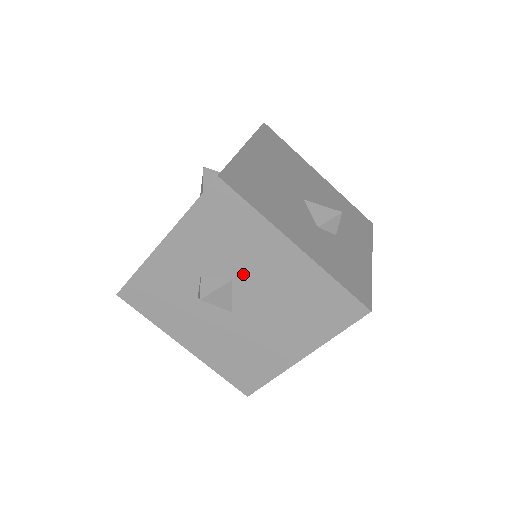
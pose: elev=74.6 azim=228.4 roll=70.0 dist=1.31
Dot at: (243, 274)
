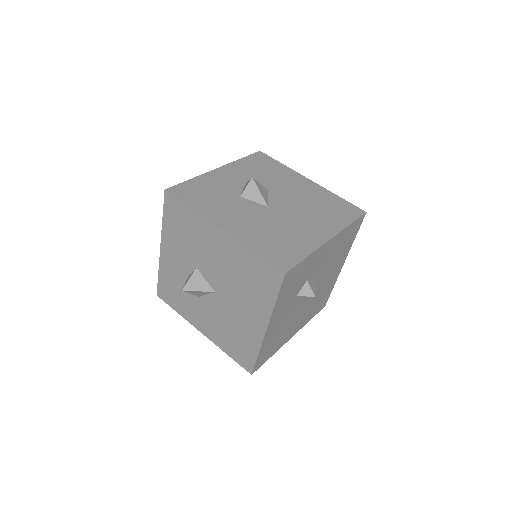
Dot at: (276, 188)
